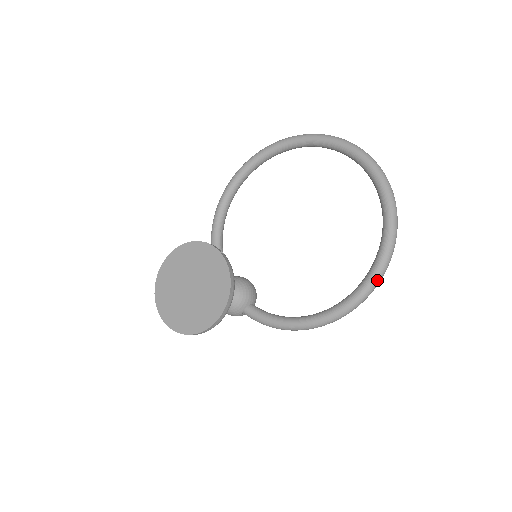
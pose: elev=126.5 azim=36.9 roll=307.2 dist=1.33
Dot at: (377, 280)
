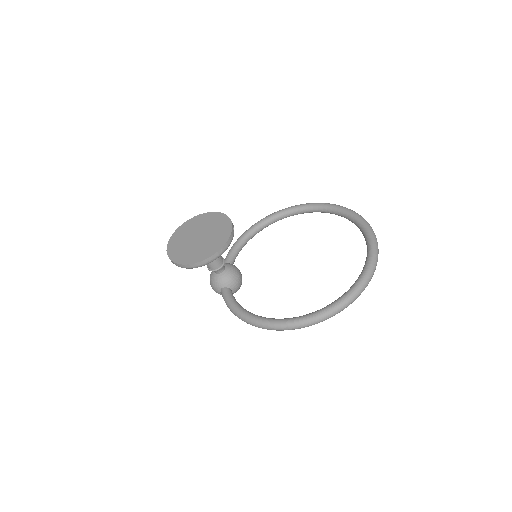
Dot at: (319, 318)
